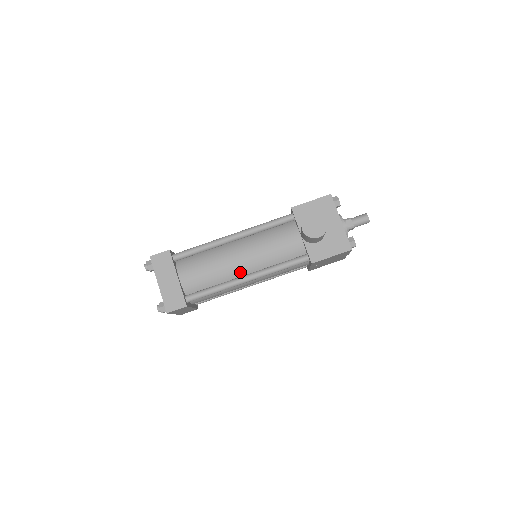
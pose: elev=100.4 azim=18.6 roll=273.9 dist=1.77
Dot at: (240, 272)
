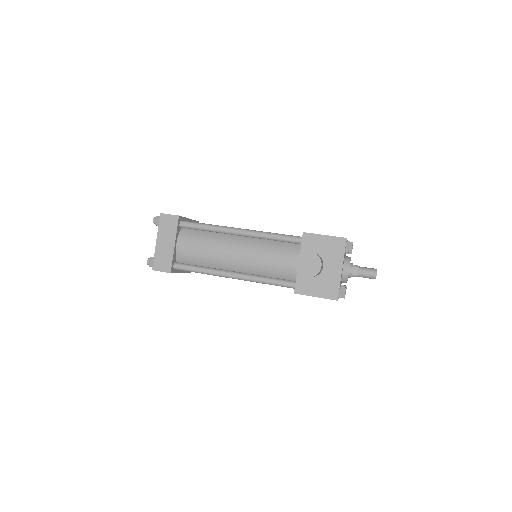
Dot at: (230, 266)
